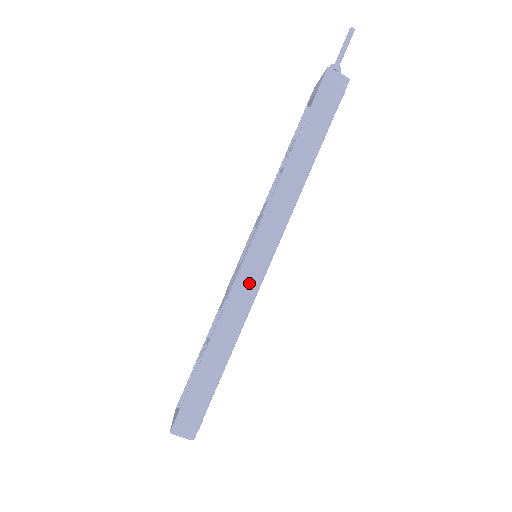
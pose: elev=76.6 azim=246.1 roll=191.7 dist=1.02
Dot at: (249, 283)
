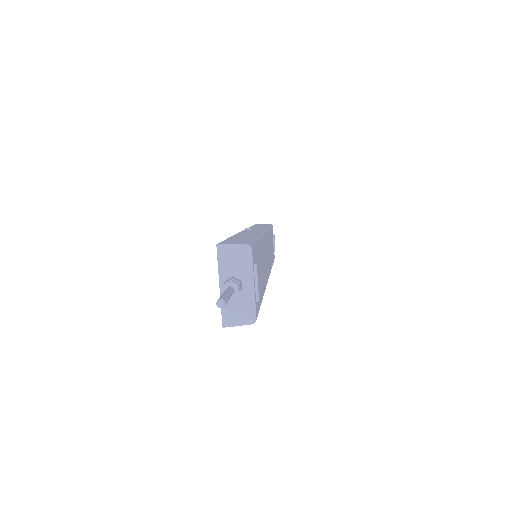
Dot at: occluded
